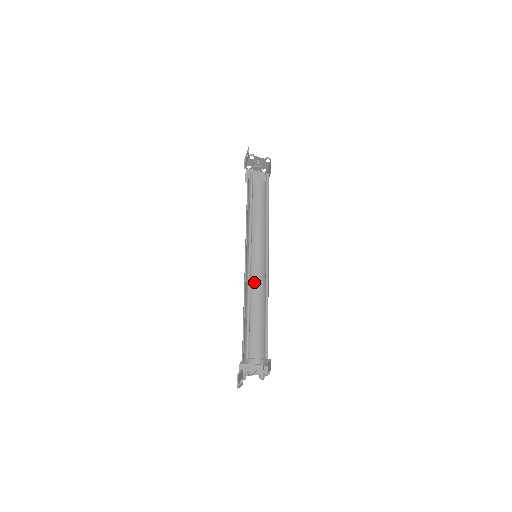
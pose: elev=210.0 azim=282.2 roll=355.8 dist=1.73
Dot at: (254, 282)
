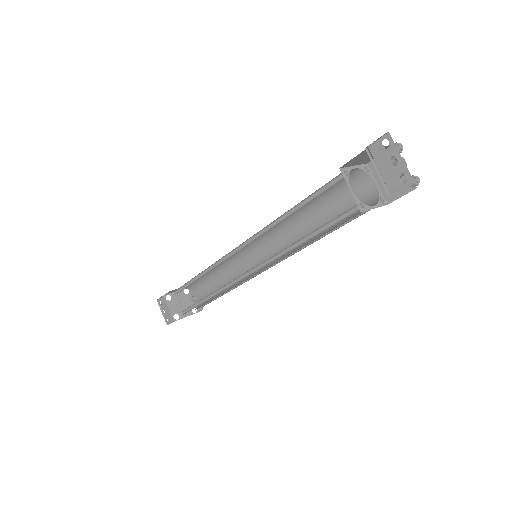
Dot at: occluded
